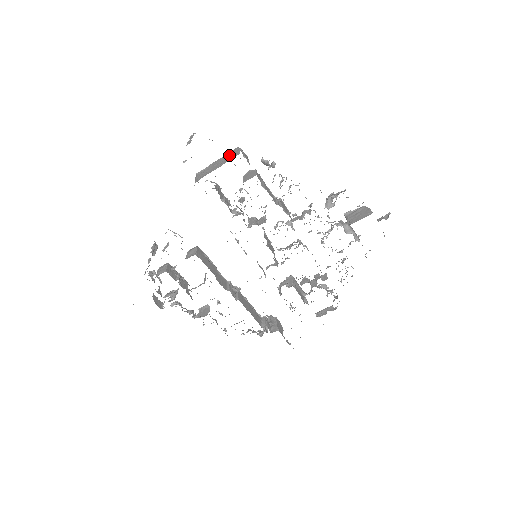
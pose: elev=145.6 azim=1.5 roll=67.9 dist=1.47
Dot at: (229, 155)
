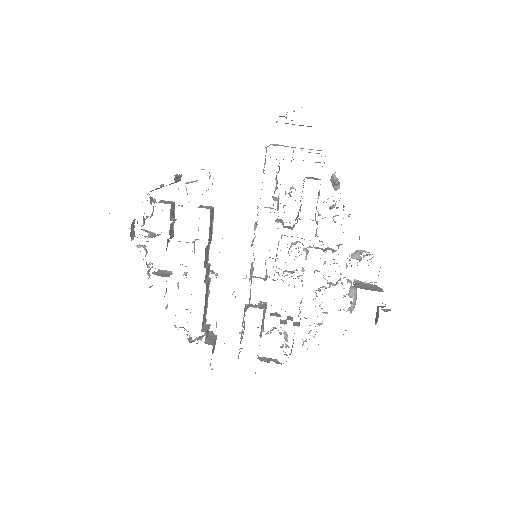
Dot at: (312, 149)
